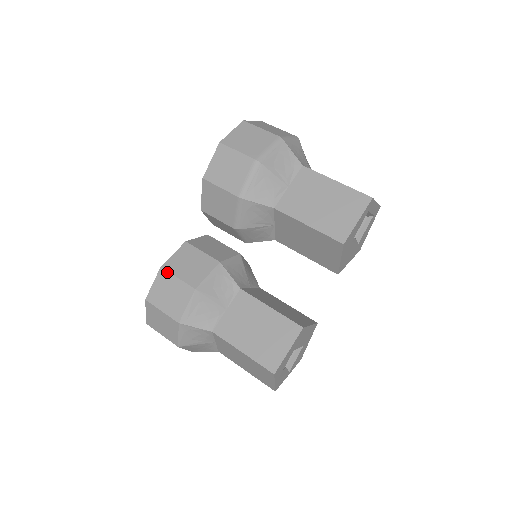
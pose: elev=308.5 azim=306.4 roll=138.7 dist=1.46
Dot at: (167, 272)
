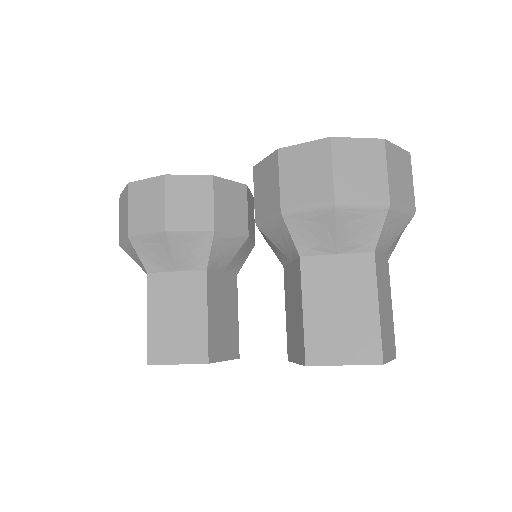
Dot at: (164, 186)
